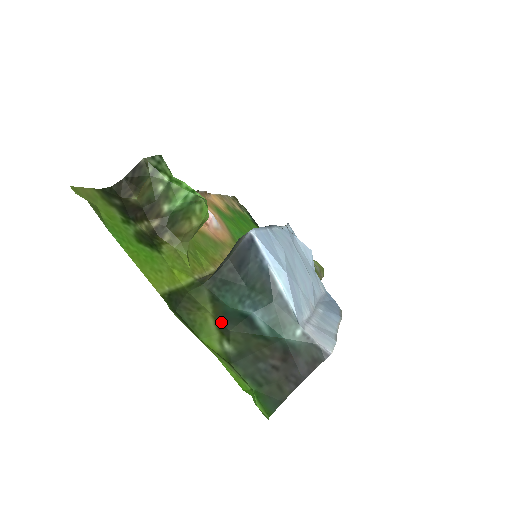
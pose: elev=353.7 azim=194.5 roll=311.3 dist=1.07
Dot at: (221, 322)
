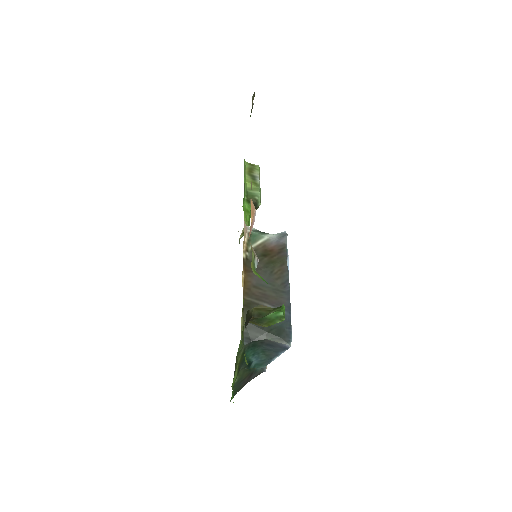
Dot at: (239, 366)
